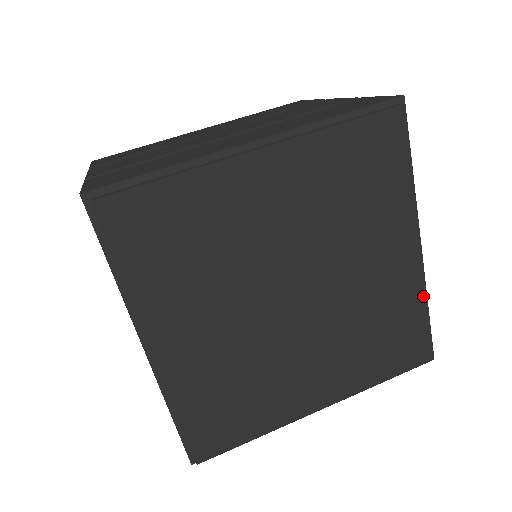
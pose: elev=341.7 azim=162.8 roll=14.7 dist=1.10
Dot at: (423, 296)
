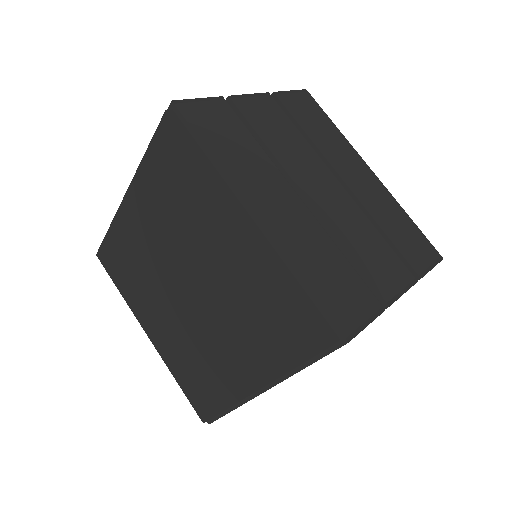
Dot at: (277, 270)
